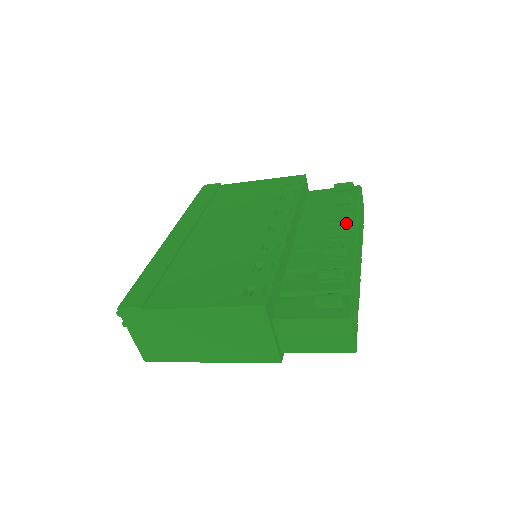
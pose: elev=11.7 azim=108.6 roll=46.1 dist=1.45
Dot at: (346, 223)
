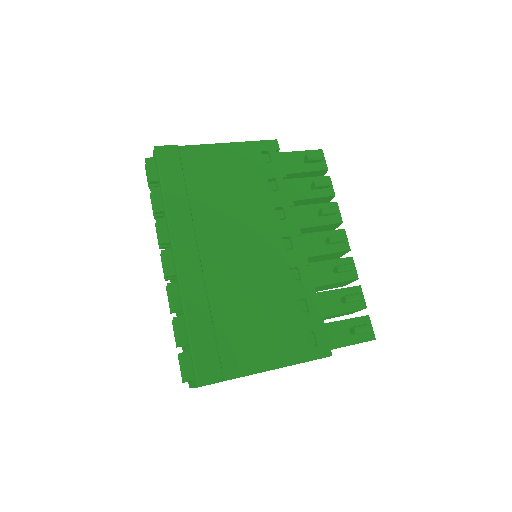
Dot at: (332, 217)
